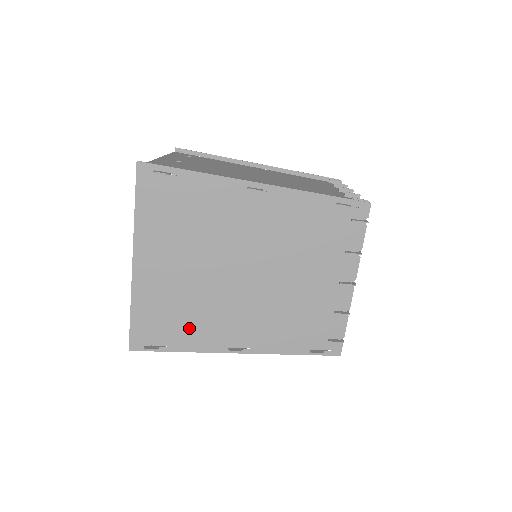
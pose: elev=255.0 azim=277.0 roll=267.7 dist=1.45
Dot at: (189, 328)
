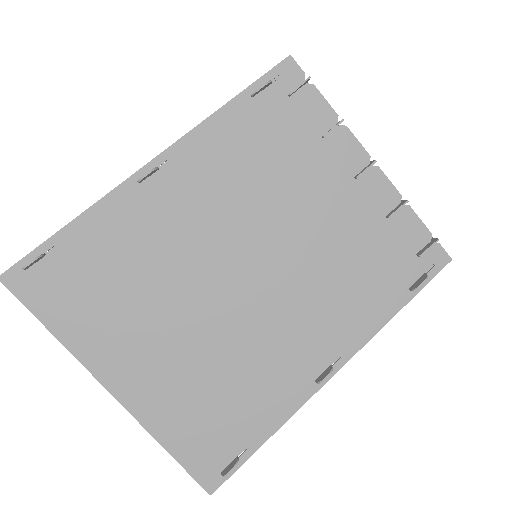
Dot at: (247, 403)
